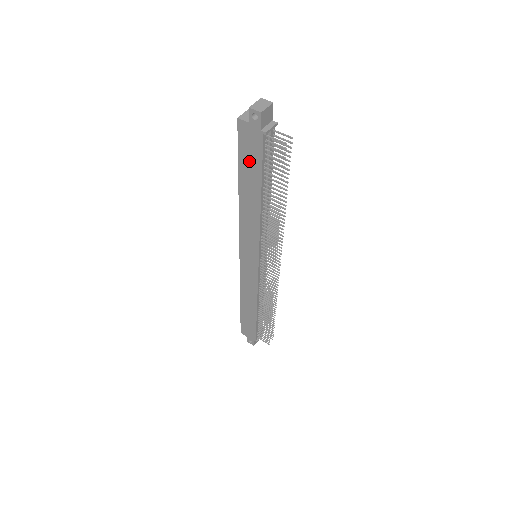
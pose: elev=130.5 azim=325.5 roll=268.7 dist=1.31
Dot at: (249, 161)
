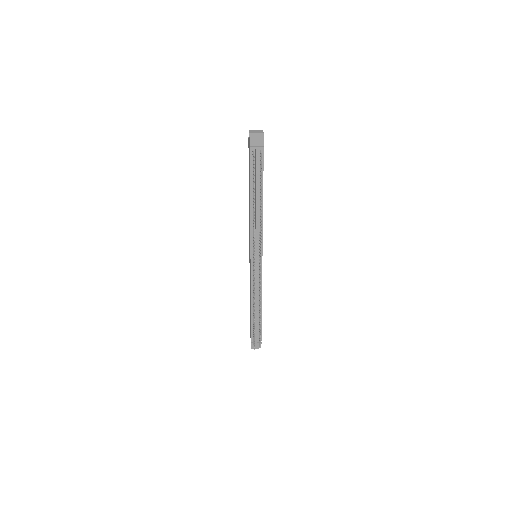
Dot at: (249, 169)
